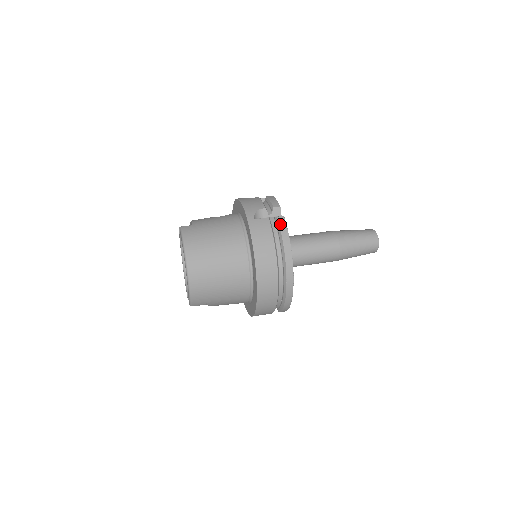
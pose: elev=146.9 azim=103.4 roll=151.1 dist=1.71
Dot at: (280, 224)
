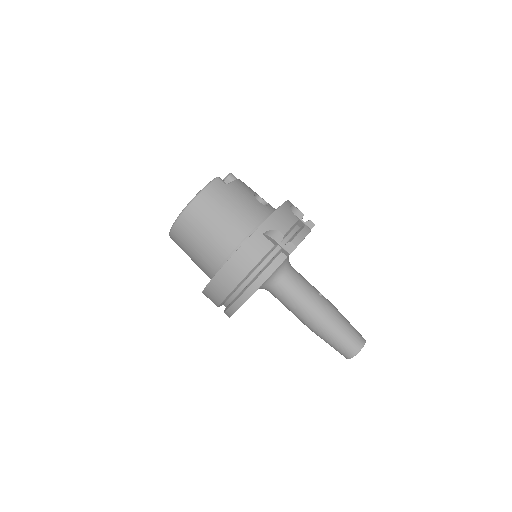
Dot at: (276, 260)
